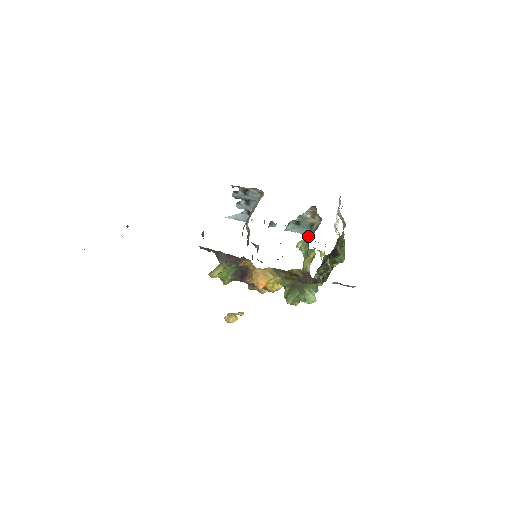
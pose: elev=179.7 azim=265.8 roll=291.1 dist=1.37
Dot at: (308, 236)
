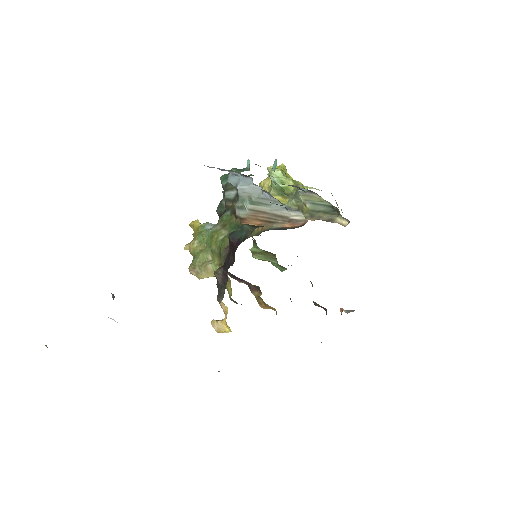
Dot at: (301, 195)
